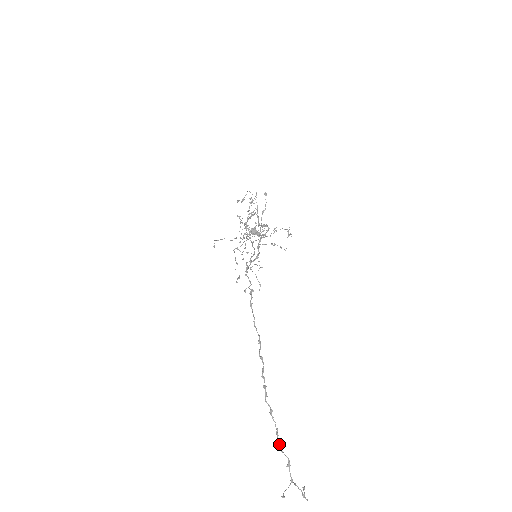
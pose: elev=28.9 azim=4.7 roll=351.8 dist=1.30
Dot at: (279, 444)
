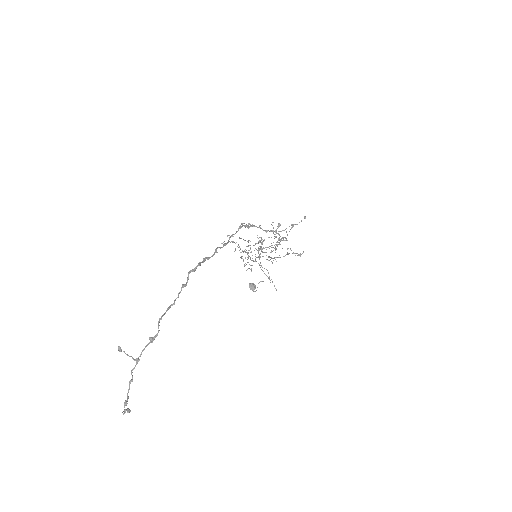
Dot at: (163, 315)
